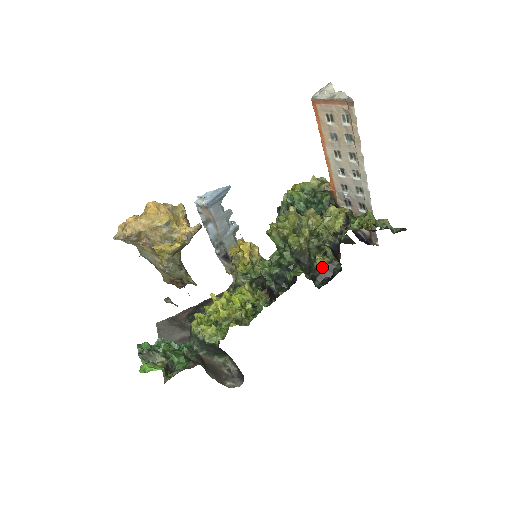
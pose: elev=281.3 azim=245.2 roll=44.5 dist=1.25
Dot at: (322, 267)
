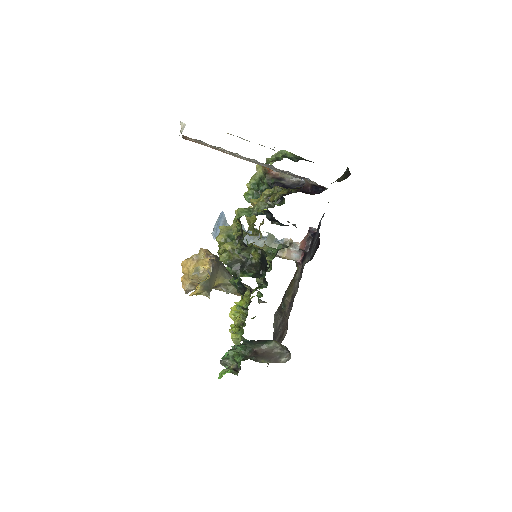
Dot at: (259, 259)
